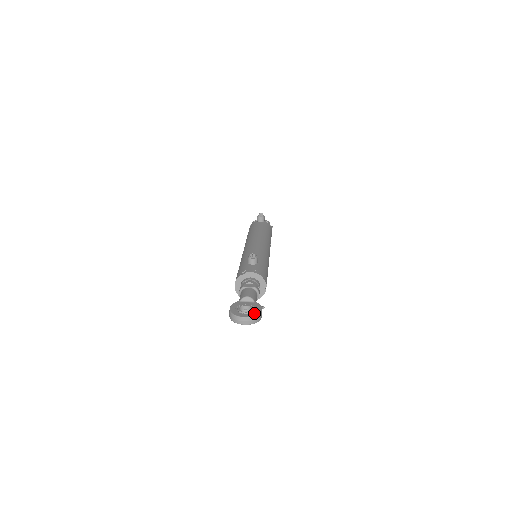
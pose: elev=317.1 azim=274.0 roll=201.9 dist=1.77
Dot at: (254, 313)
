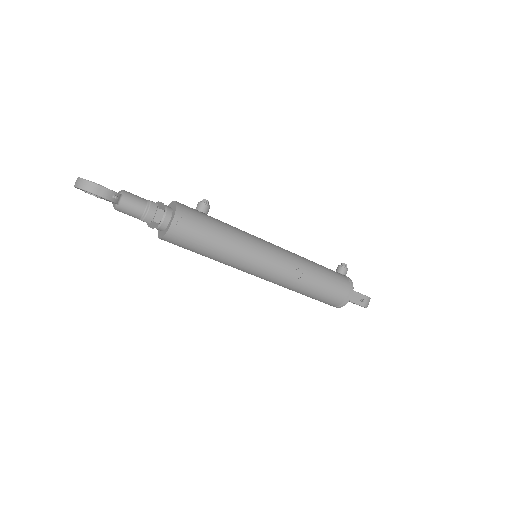
Dot at: (90, 181)
